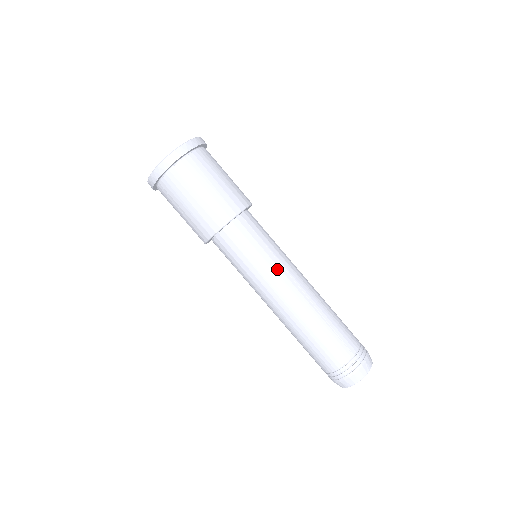
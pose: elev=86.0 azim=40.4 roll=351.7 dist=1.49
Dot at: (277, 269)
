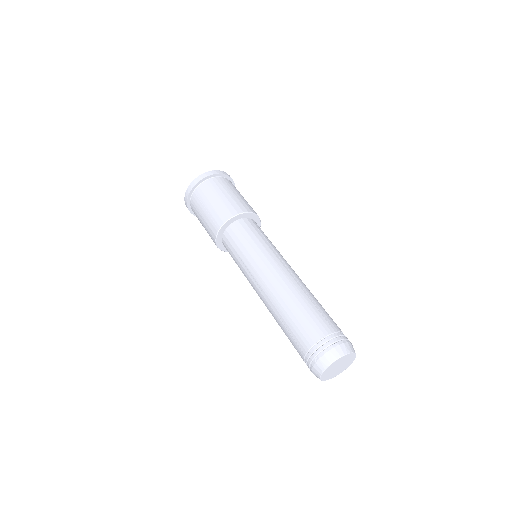
Dot at: (279, 254)
